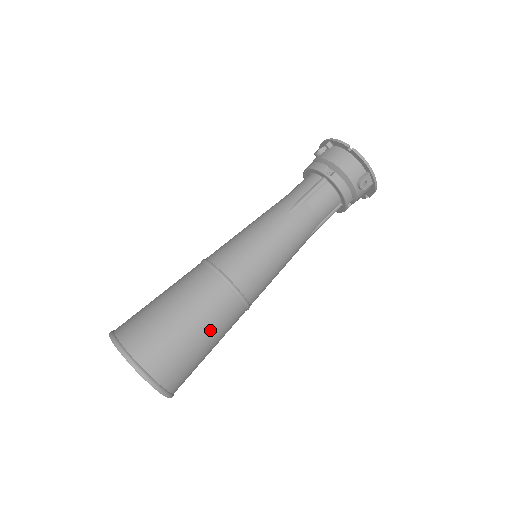
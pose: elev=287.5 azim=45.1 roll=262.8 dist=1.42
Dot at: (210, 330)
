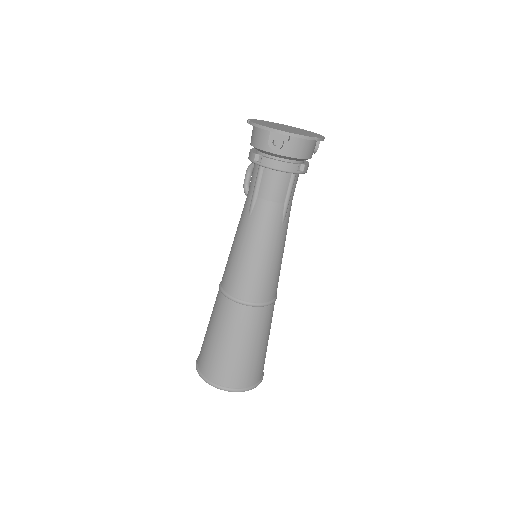
Dot at: occluded
